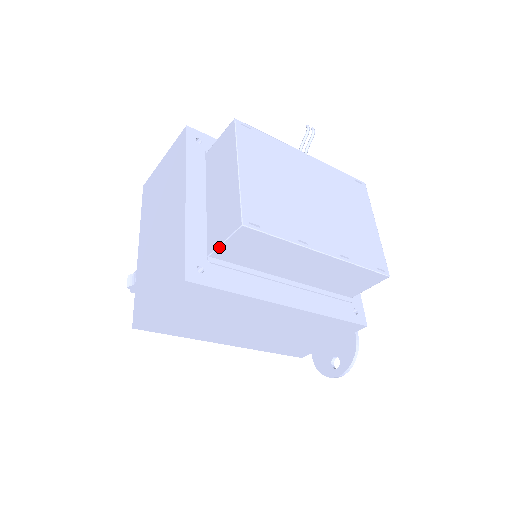
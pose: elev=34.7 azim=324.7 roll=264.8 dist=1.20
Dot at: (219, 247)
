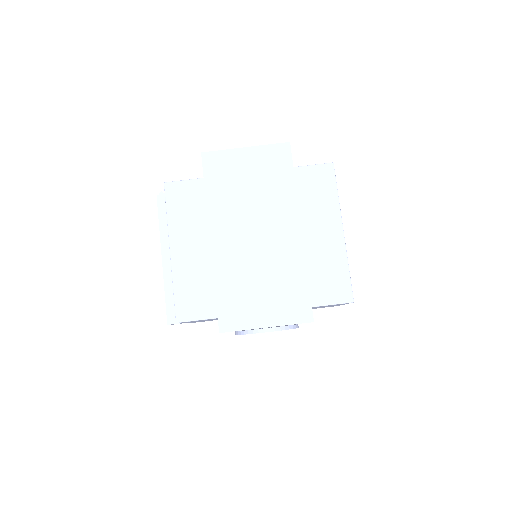
Dot at: (305, 166)
